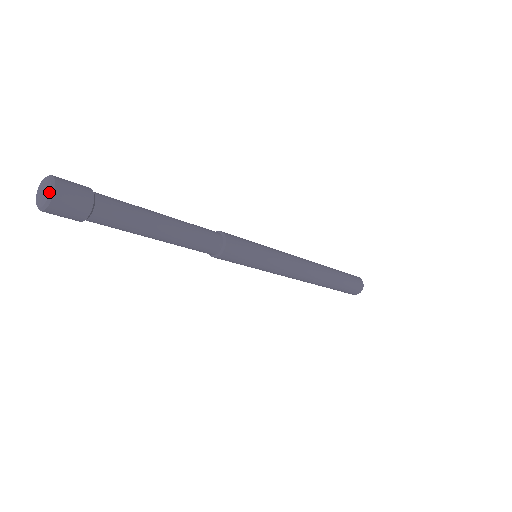
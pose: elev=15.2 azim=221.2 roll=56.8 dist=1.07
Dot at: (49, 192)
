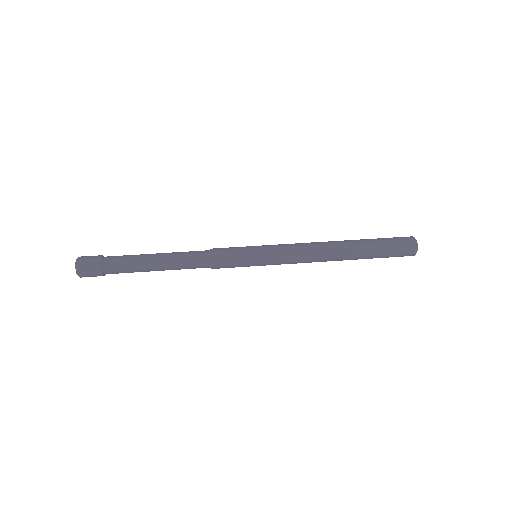
Dot at: (76, 271)
